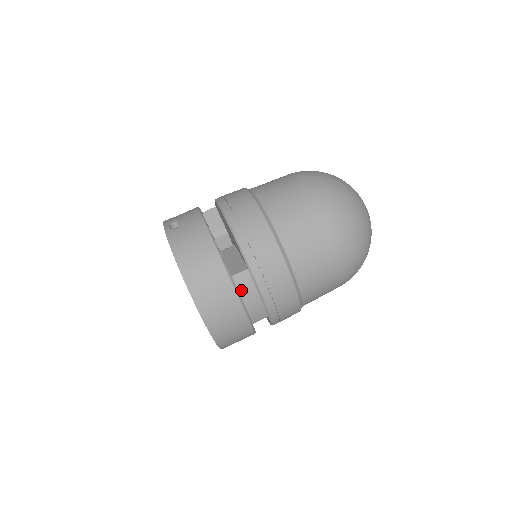
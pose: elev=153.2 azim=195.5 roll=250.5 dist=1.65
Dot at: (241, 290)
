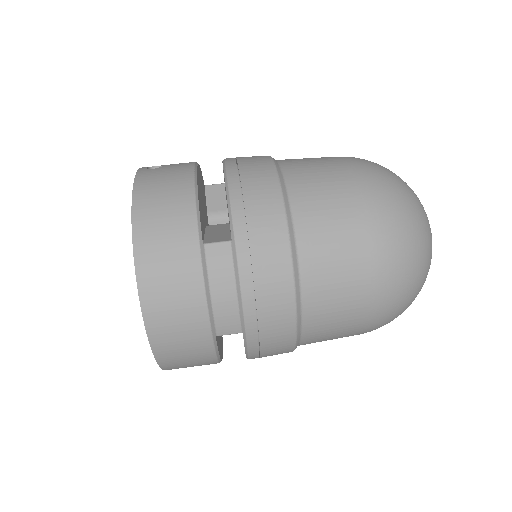
Dot at: (211, 269)
